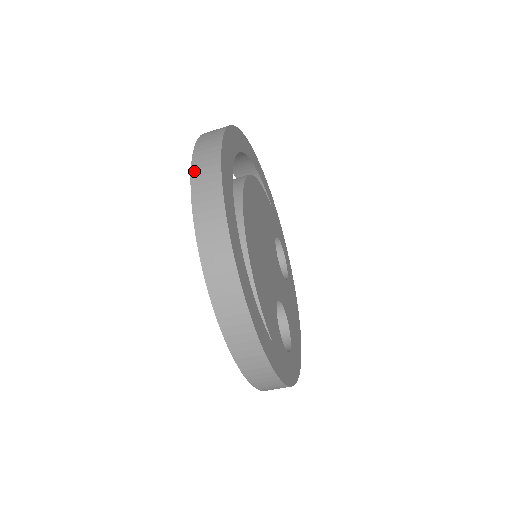
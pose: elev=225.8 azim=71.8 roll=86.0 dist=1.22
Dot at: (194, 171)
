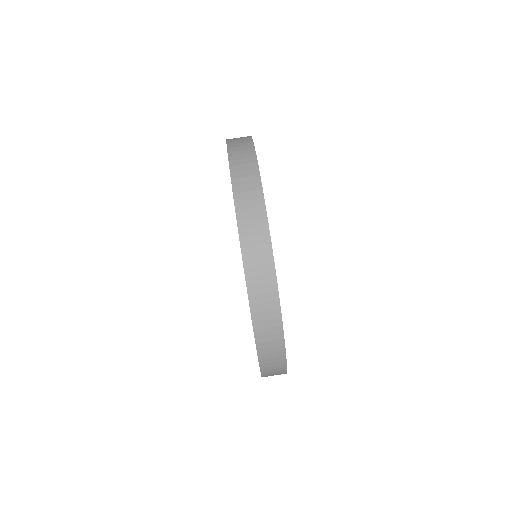
Dot at: occluded
